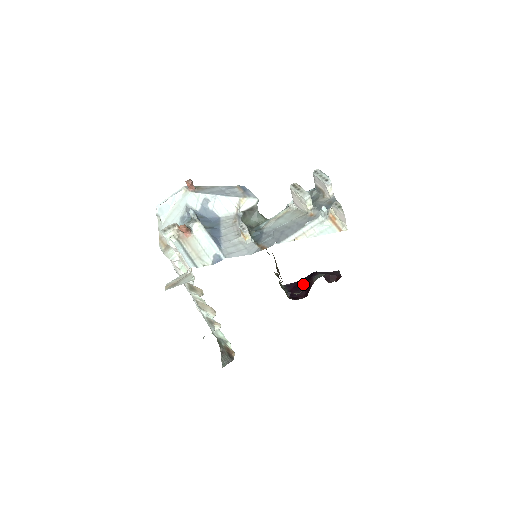
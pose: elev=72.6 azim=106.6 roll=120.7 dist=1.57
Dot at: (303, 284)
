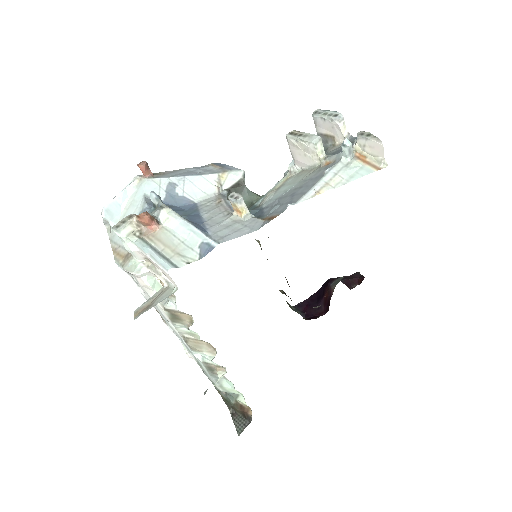
Dot at: (318, 298)
